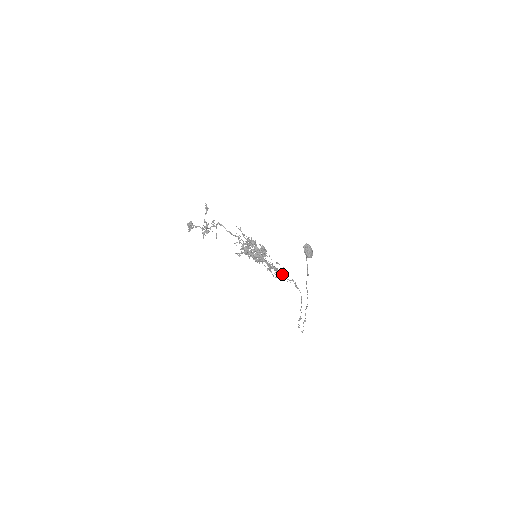
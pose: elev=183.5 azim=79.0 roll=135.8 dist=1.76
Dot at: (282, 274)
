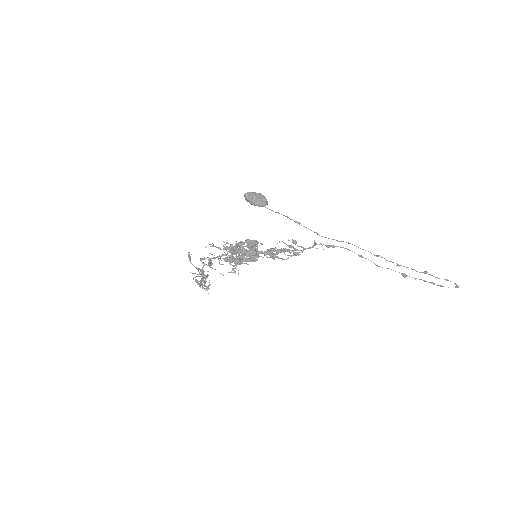
Dot at: occluded
